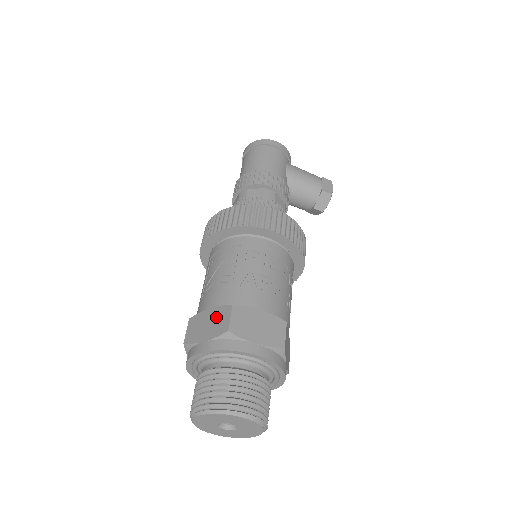
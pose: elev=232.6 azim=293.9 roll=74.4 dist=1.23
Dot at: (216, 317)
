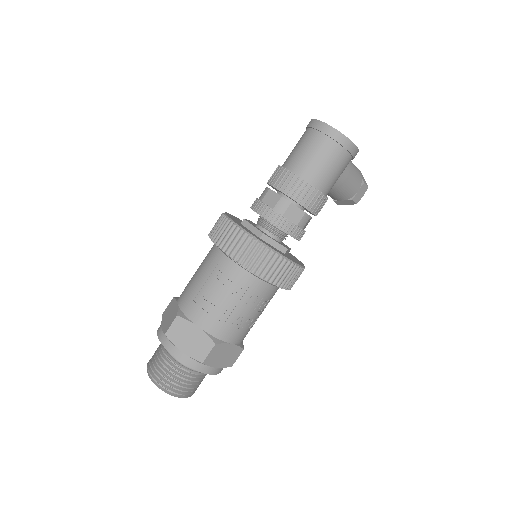
Dot at: (199, 341)
